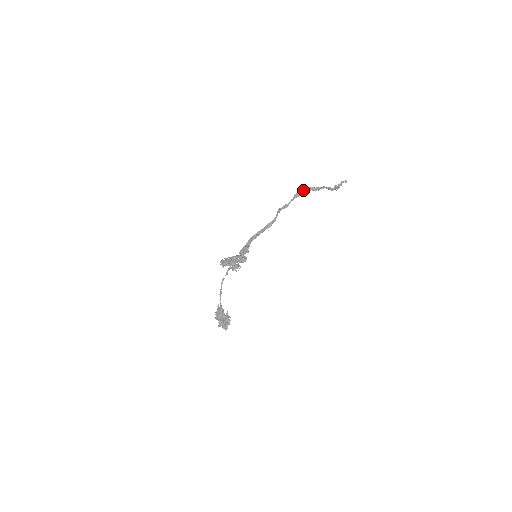
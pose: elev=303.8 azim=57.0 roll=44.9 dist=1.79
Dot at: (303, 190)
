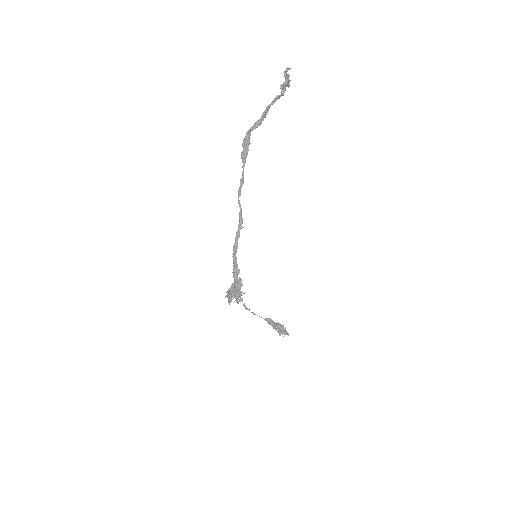
Dot at: (248, 140)
